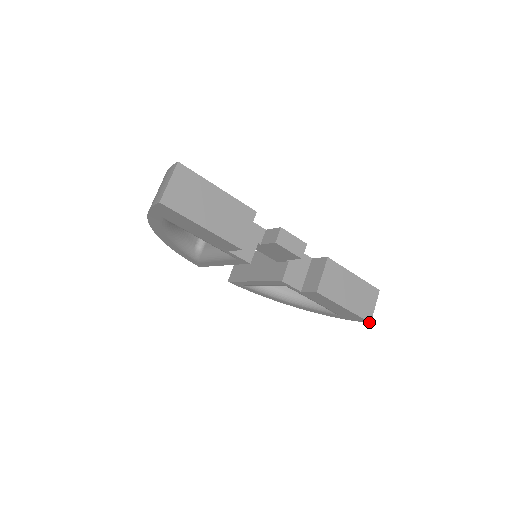
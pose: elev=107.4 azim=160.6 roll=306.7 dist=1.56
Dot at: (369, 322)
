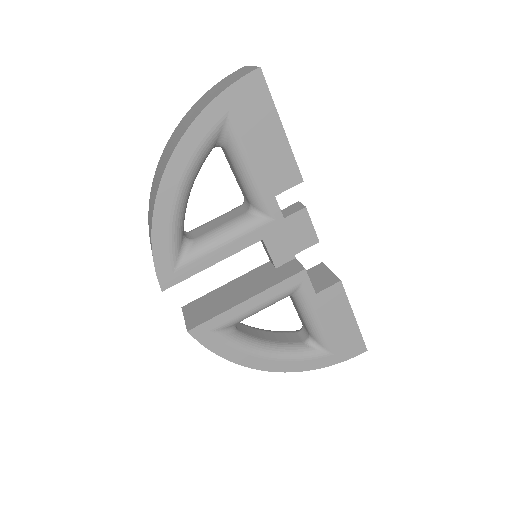
Dot at: (366, 349)
